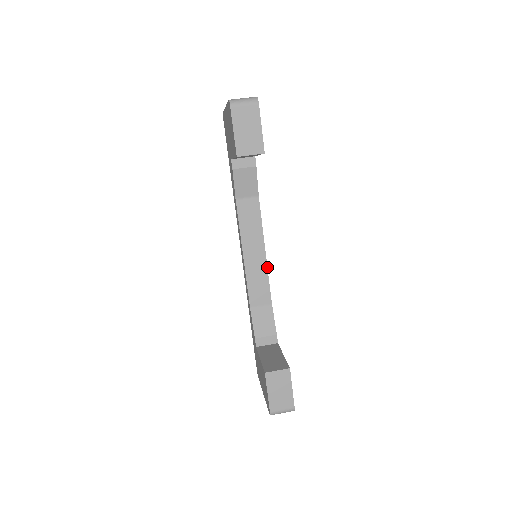
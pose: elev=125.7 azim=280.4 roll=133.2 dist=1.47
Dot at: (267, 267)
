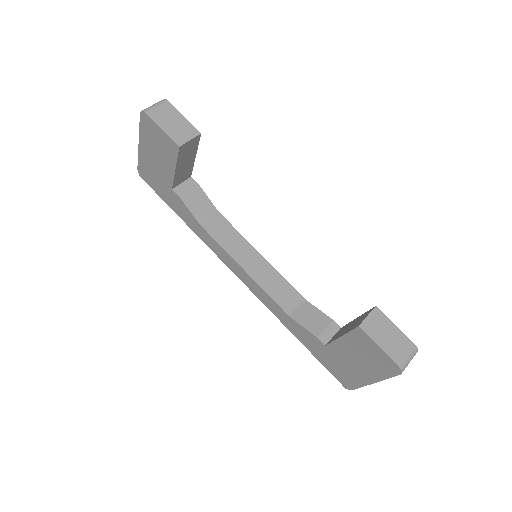
Dot at: (273, 267)
